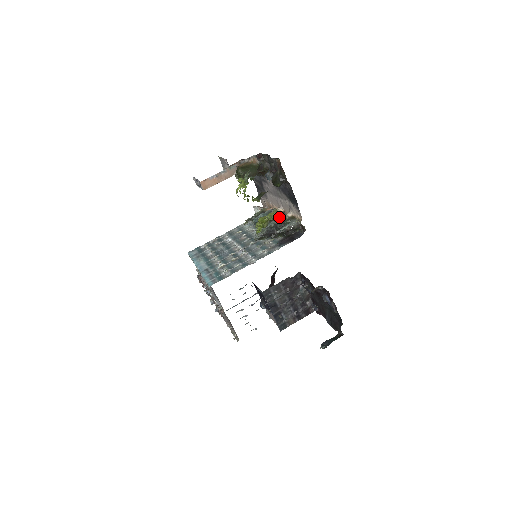
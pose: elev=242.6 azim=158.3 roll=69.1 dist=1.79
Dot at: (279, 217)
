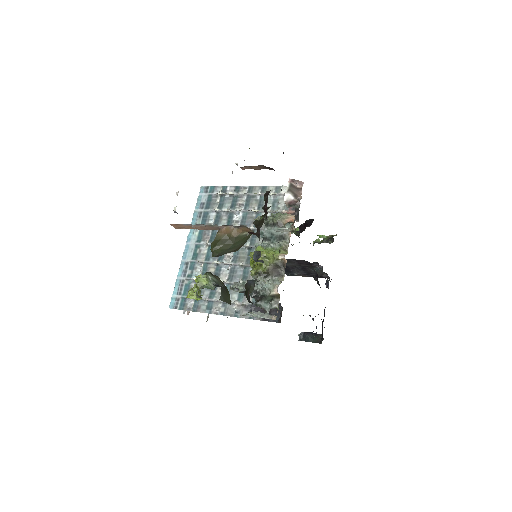
Dot at: (263, 286)
